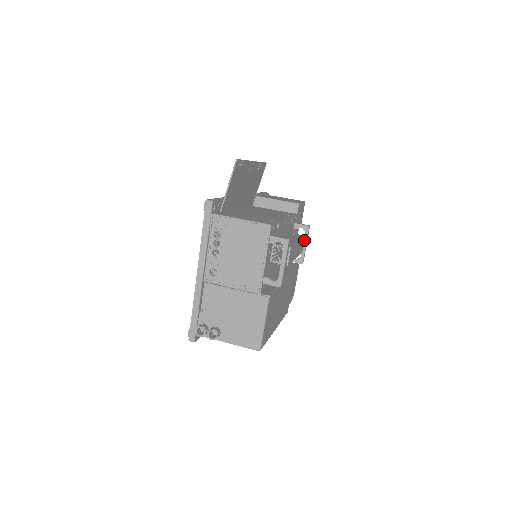
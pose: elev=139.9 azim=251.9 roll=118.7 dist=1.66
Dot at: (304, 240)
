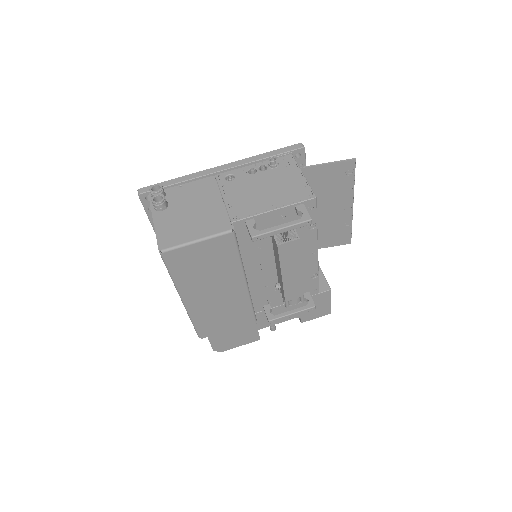
Dot at: (299, 301)
